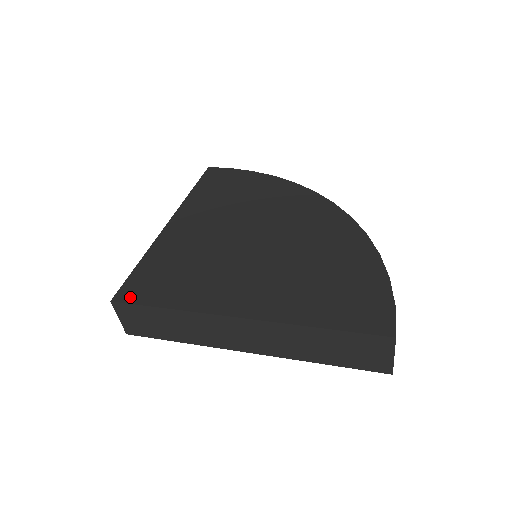
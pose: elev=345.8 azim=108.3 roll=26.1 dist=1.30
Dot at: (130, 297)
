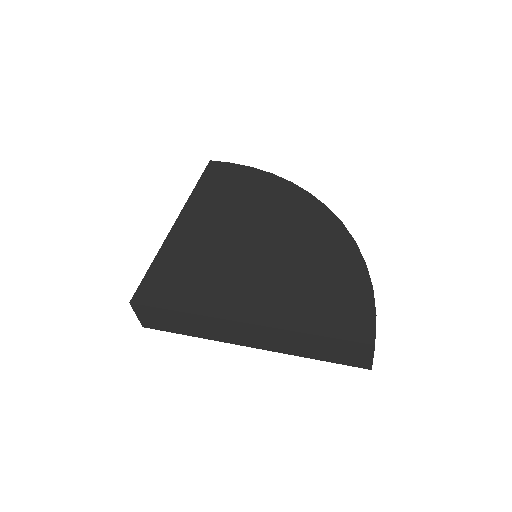
Dot at: (146, 299)
